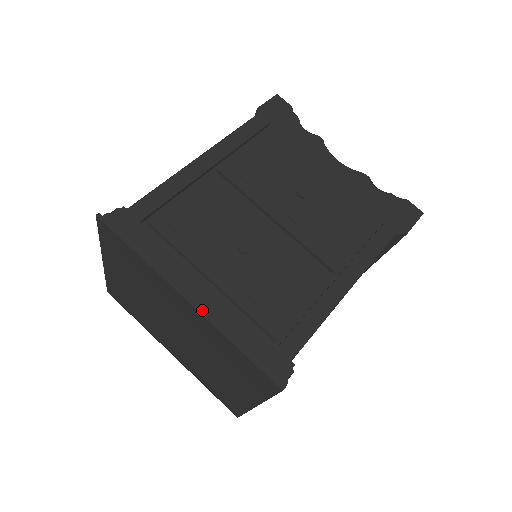
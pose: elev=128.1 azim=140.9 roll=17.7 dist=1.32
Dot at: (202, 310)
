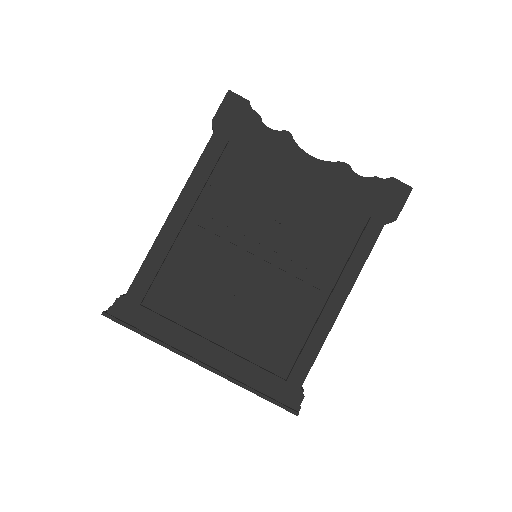
Dot at: (216, 371)
